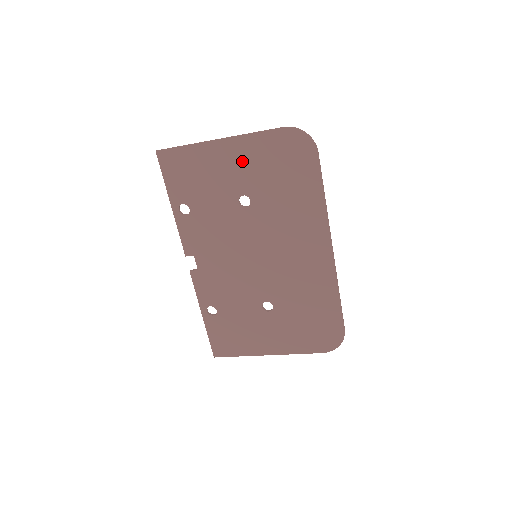
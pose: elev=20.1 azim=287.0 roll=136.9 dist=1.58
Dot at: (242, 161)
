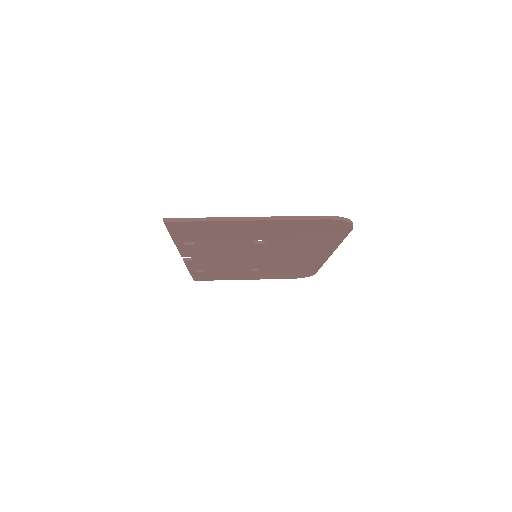
Dot at: (269, 229)
